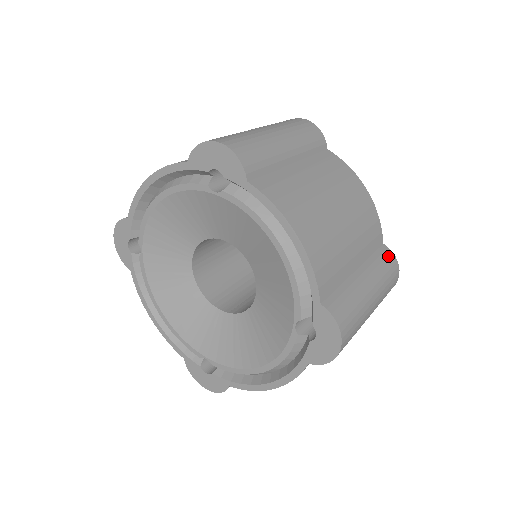
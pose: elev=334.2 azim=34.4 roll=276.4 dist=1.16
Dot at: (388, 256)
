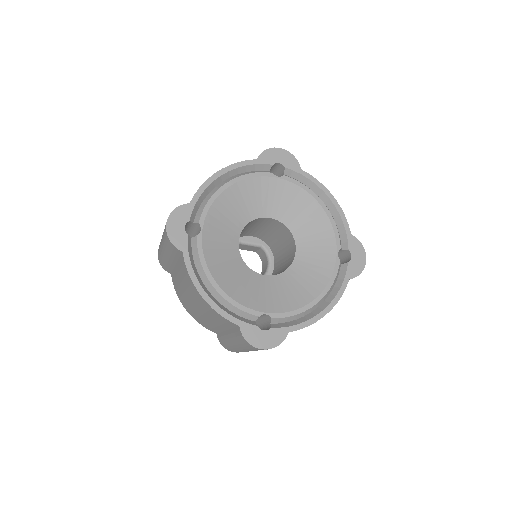
Dot at: occluded
